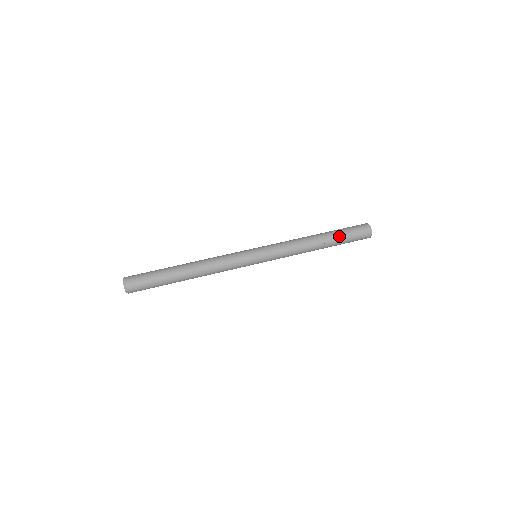
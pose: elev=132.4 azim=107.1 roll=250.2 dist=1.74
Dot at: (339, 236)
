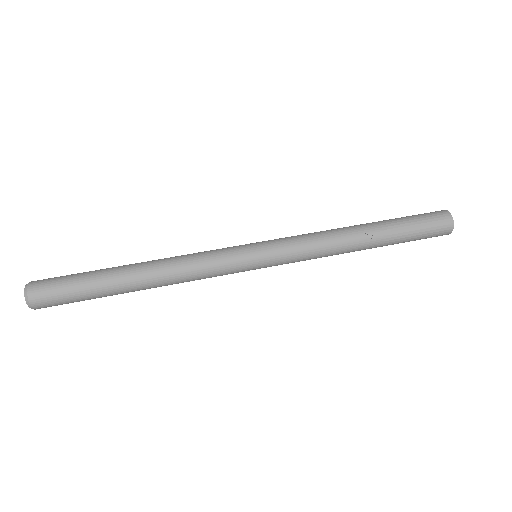
Dot at: (396, 223)
